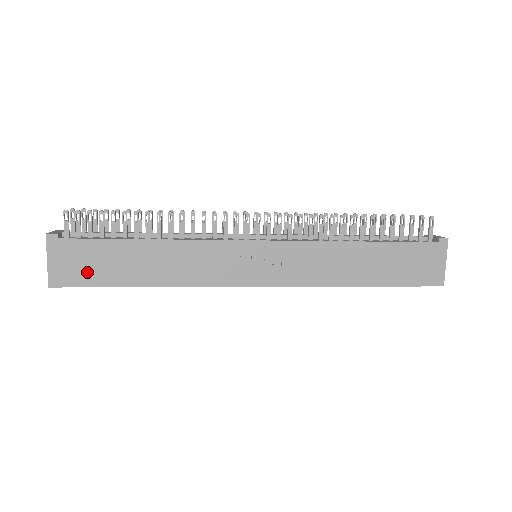
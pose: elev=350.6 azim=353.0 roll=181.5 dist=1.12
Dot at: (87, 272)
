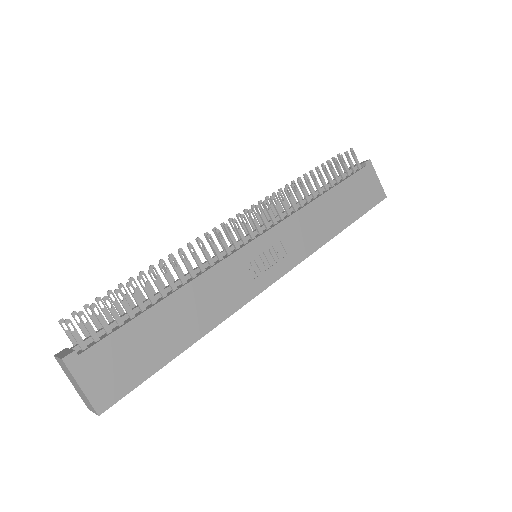
Dot at: (129, 370)
